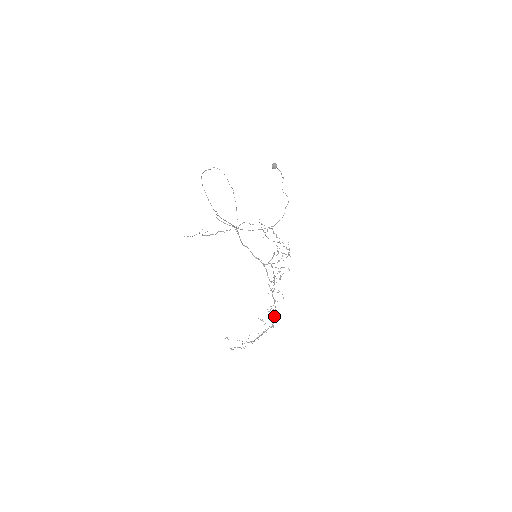
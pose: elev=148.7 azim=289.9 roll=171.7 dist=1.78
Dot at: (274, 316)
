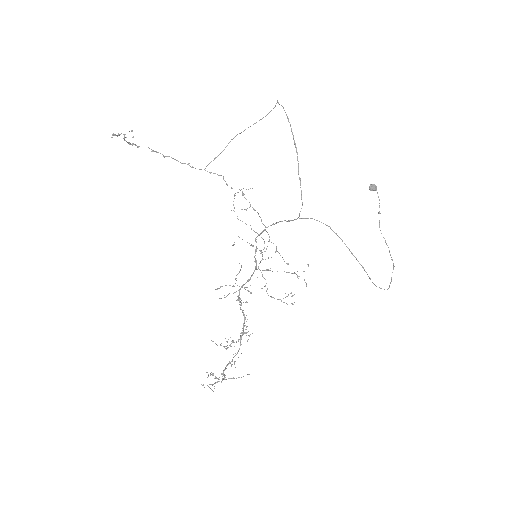
Dot at: occluded
